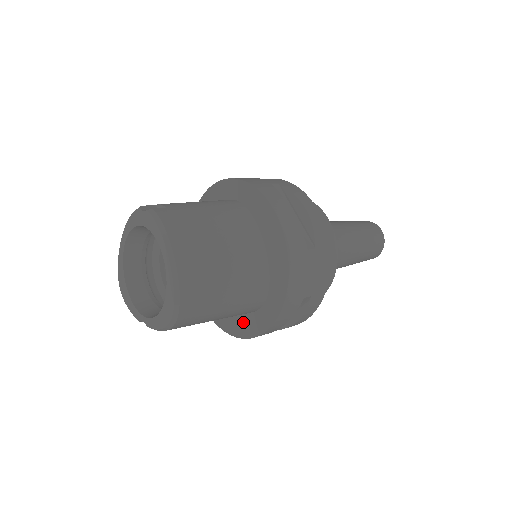
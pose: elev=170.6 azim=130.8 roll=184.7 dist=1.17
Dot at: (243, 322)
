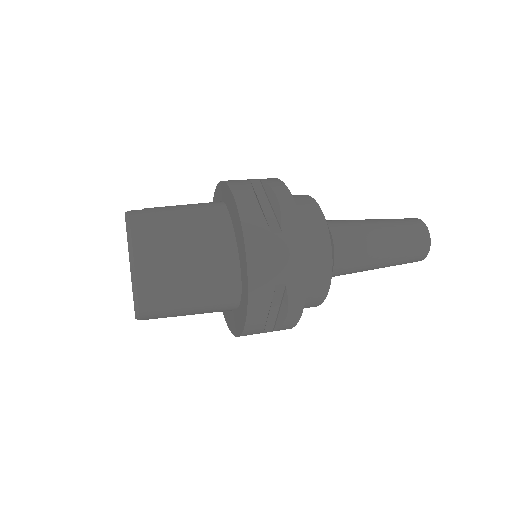
Dot at: (237, 319)
